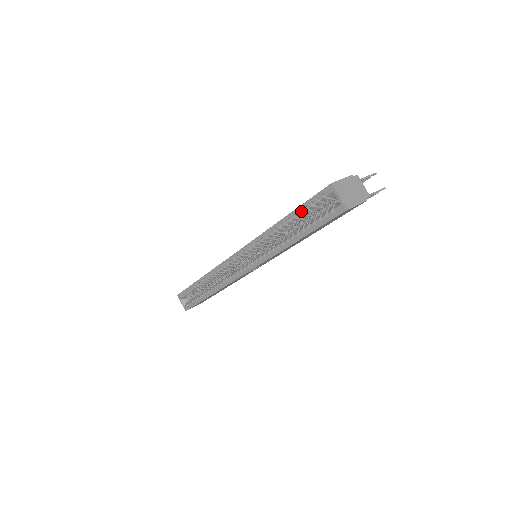
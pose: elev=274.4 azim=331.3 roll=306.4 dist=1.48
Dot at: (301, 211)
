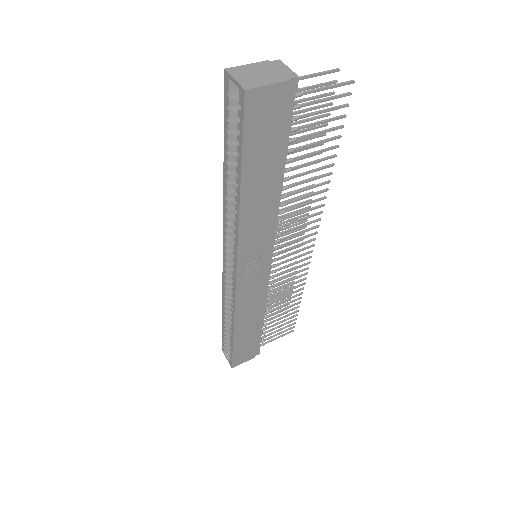
Dot at: (230, 141)
